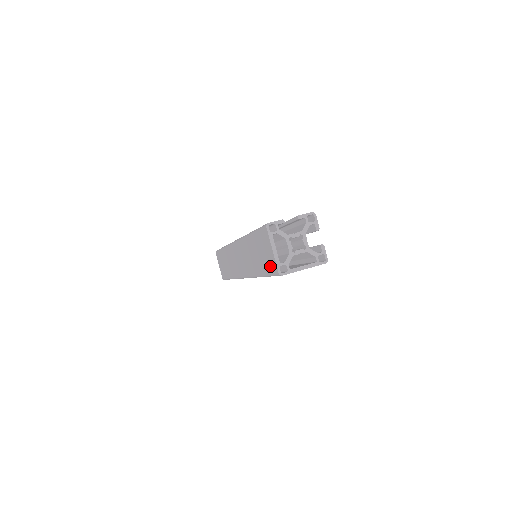
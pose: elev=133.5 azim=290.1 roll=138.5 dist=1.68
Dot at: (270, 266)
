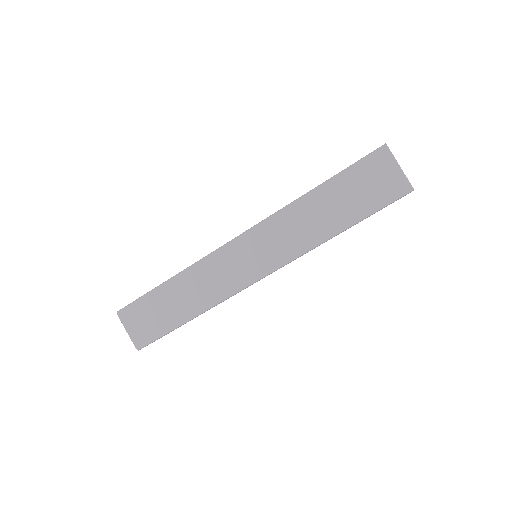
Dot at: (387, 192)
